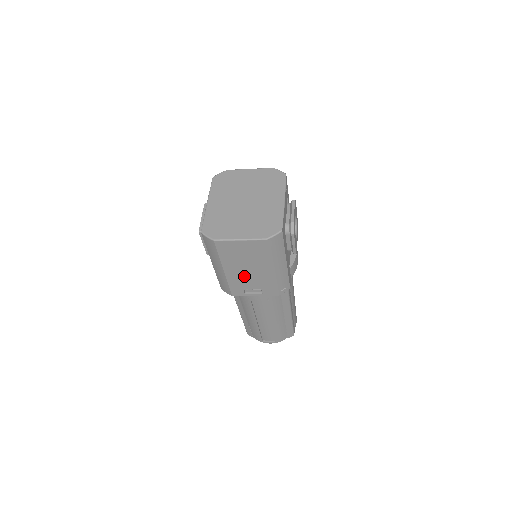
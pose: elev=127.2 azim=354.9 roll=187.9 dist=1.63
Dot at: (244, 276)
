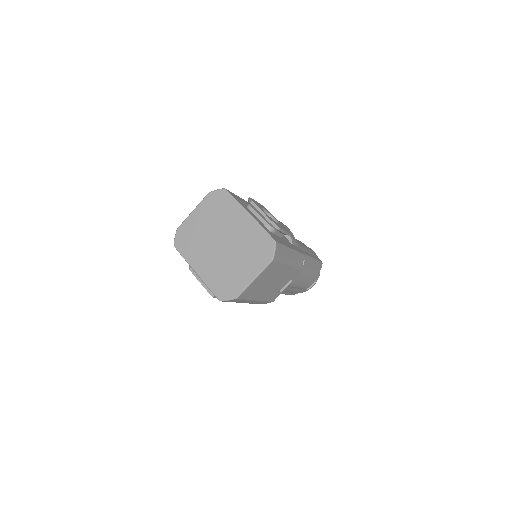
Dot at: (273, 288)
